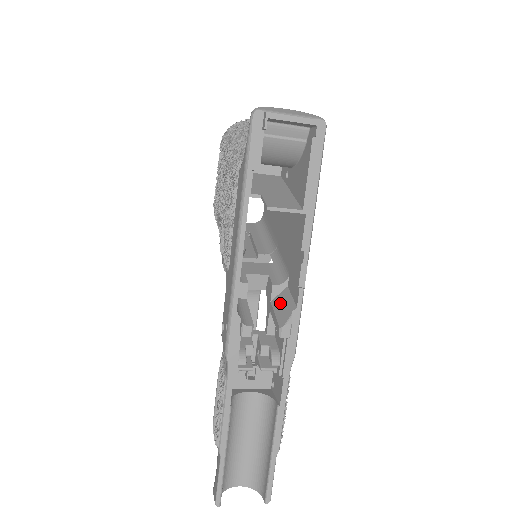
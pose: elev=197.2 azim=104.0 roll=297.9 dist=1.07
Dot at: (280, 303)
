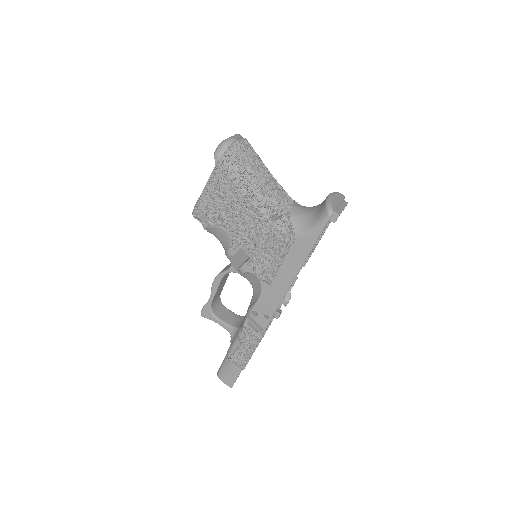
Dot at: occluded
